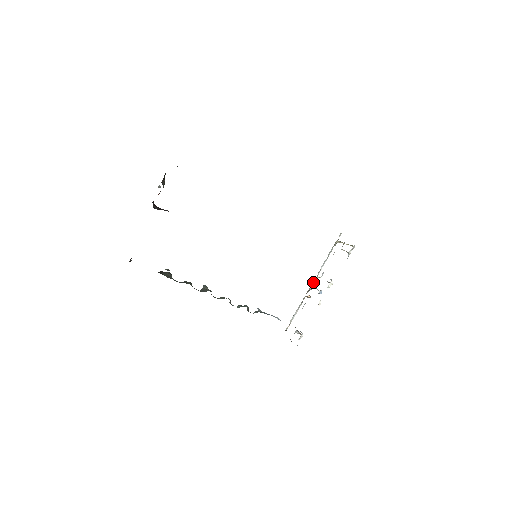
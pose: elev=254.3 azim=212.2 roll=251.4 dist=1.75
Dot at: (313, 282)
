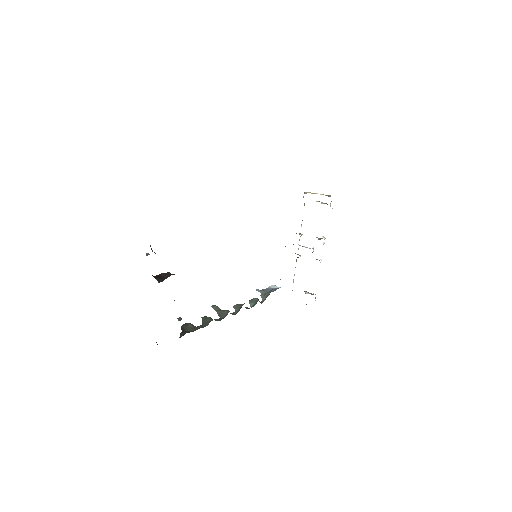
Dot at: occluded
